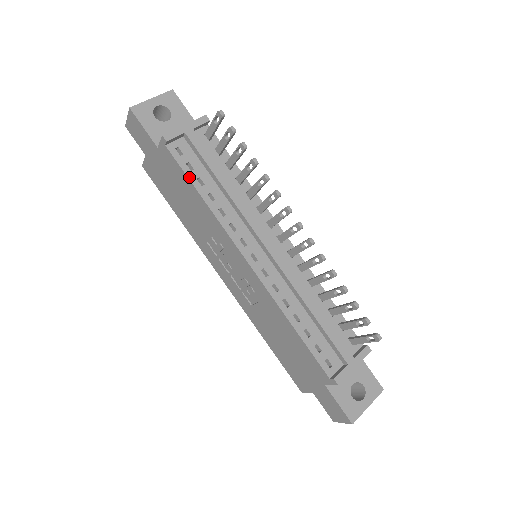
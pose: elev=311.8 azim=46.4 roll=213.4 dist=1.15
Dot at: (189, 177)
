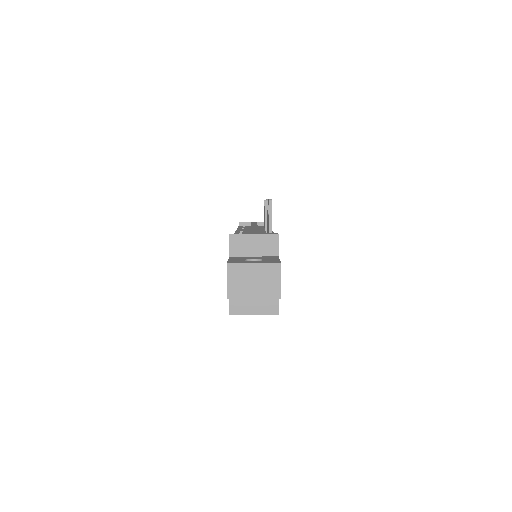
Dot at: occluded
